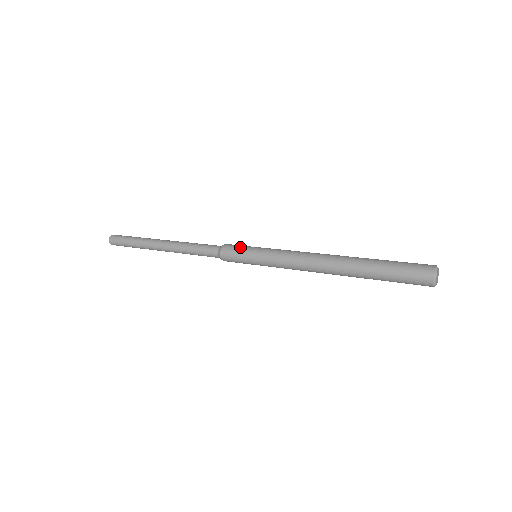
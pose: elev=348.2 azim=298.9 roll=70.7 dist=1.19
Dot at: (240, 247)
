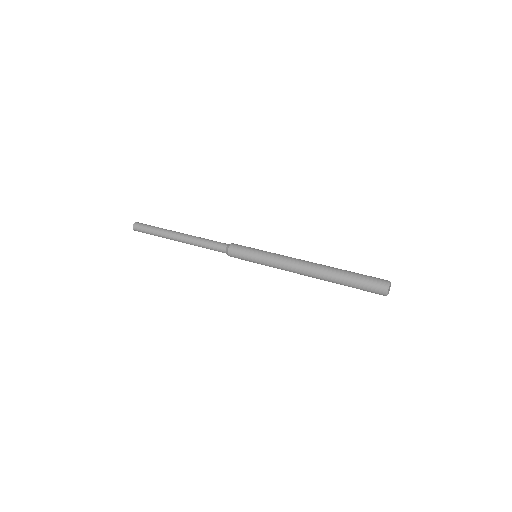
Dot at: occluded
